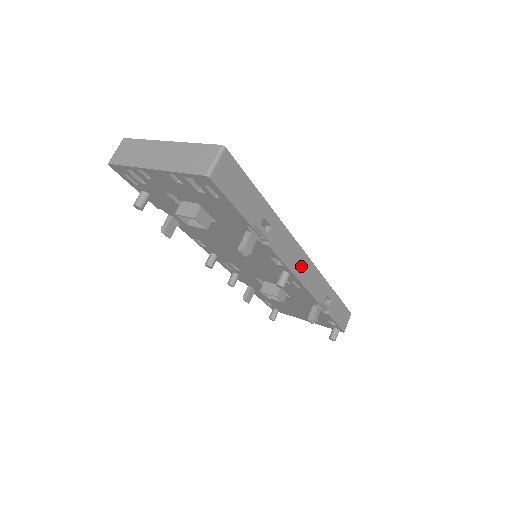
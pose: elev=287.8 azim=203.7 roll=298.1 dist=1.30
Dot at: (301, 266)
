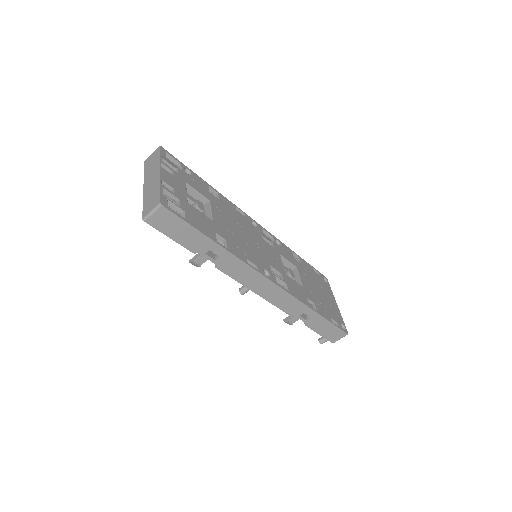
Dot at: (263, 287)
